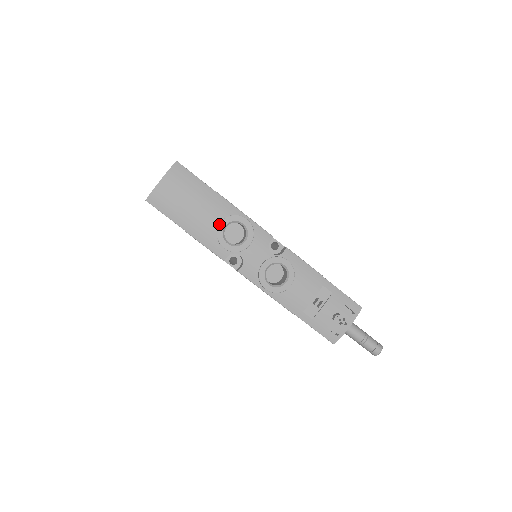
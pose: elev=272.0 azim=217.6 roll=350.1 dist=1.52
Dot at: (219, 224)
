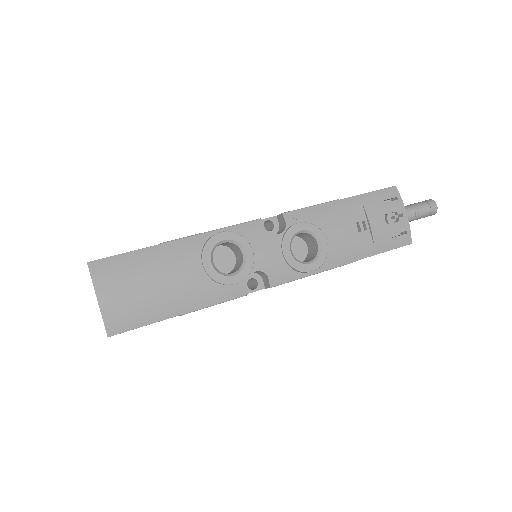
Dot at: (204, 268)
